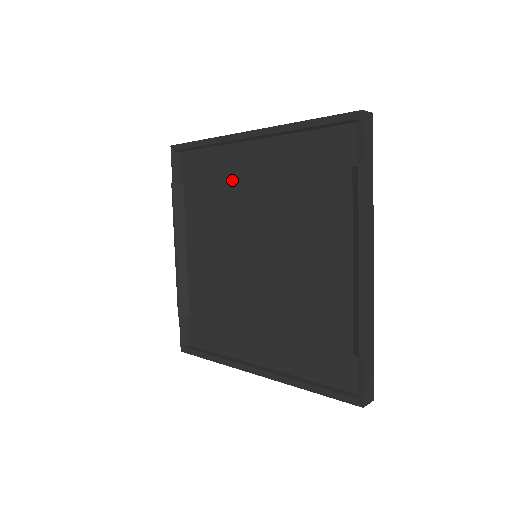
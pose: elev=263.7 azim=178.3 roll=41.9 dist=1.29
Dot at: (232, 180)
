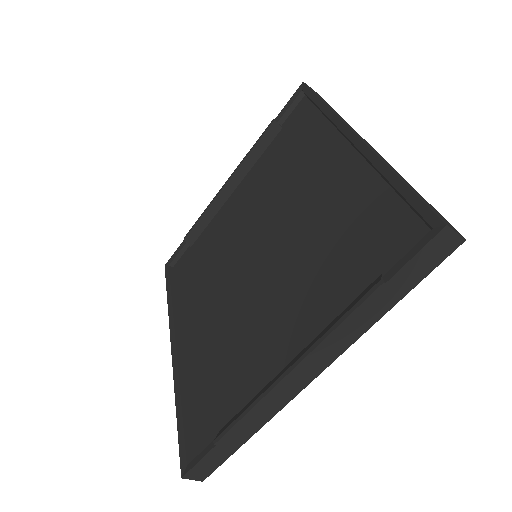
Dot at: (306, 166)
